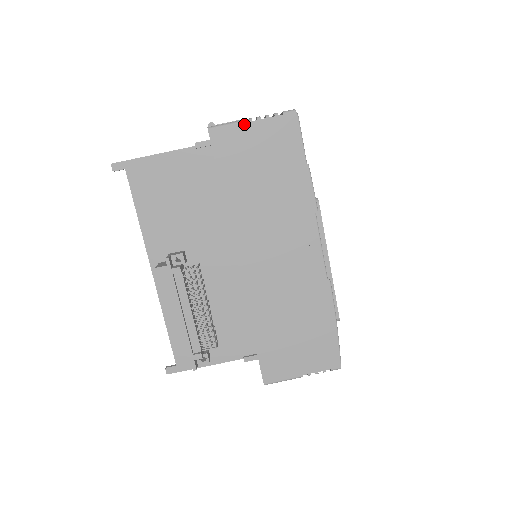
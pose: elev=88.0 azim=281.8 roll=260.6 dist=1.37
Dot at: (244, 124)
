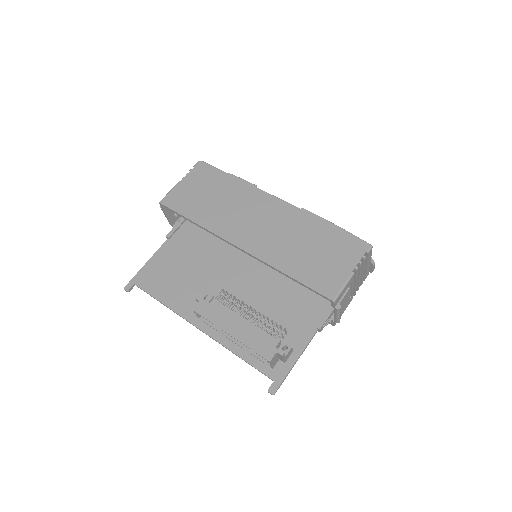
Dot at: (177, 186)
